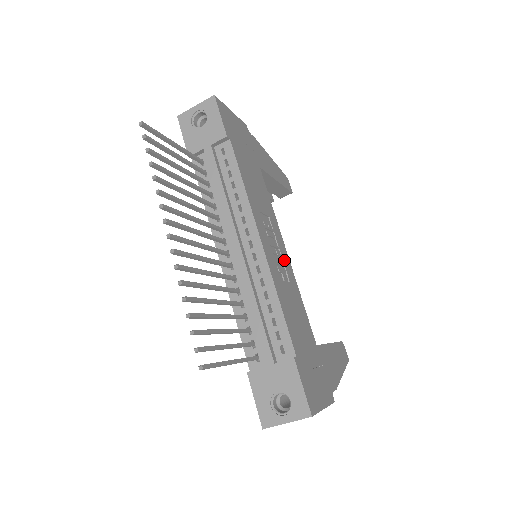
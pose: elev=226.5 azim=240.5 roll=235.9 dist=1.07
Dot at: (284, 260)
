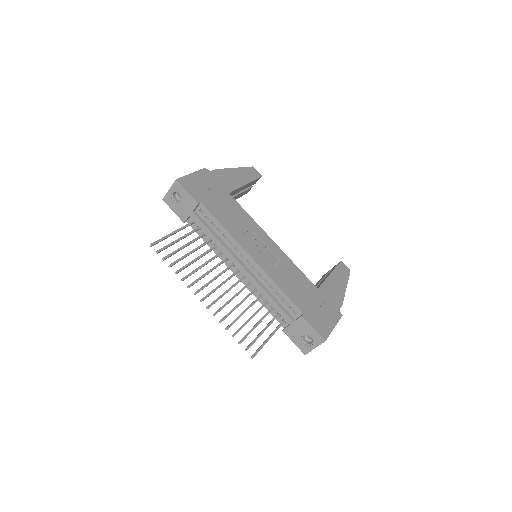
Dot at: (273, 251)
